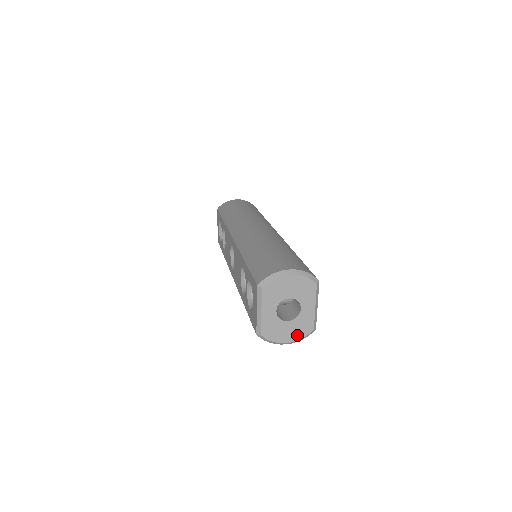
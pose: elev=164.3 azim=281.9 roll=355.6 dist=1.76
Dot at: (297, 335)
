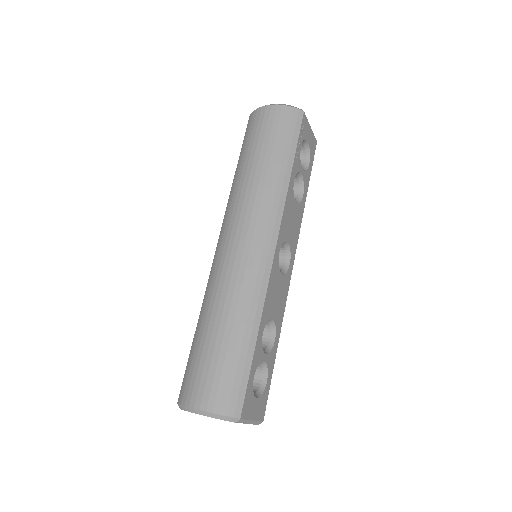
Dot at: occluded
